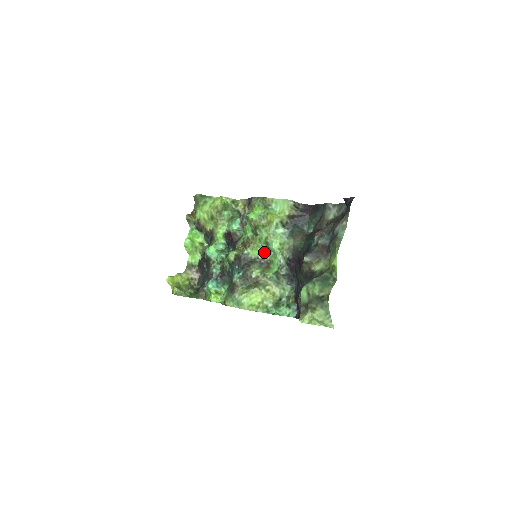
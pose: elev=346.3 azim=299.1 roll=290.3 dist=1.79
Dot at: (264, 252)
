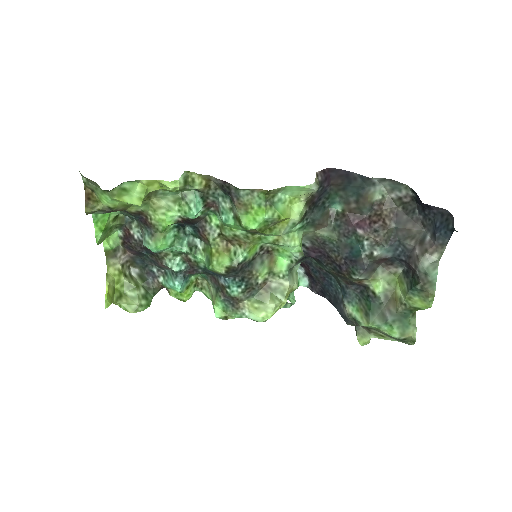
Dot at: (263, 243)
